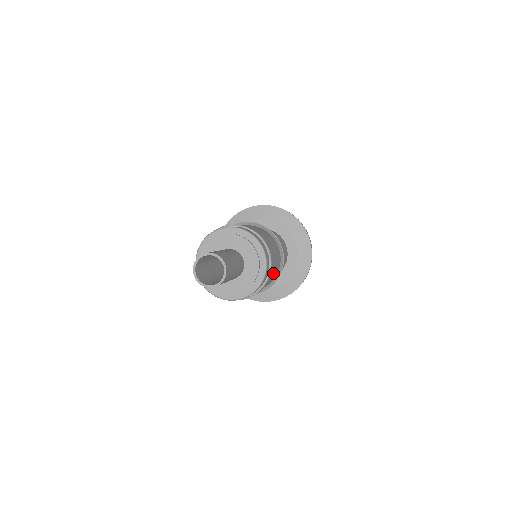
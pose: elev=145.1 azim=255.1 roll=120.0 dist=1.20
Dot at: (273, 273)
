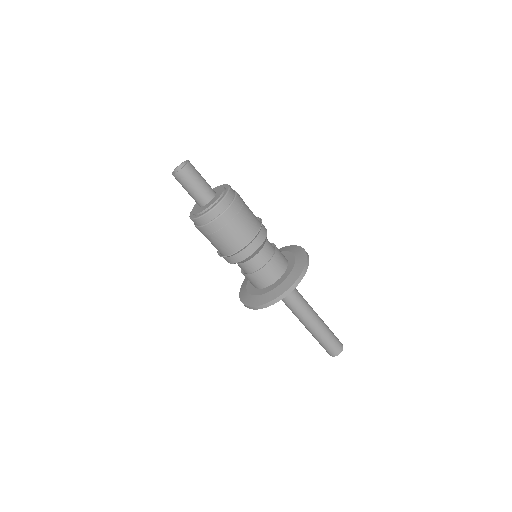
Dot at: (232, 230)
